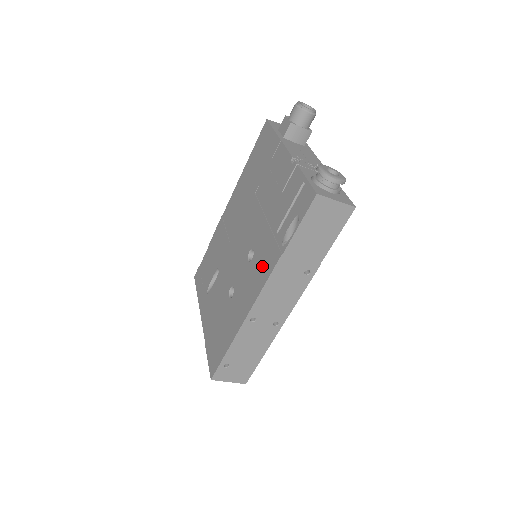
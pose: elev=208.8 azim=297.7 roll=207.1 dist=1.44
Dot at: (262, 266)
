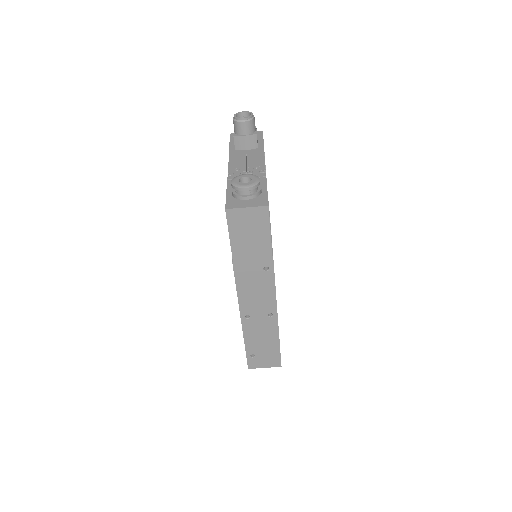
Dot at: occluded
